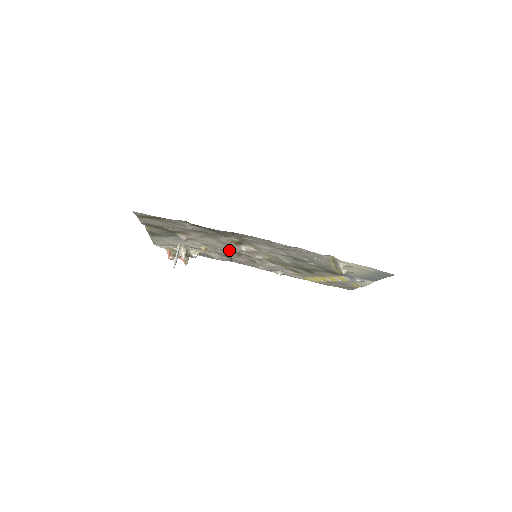
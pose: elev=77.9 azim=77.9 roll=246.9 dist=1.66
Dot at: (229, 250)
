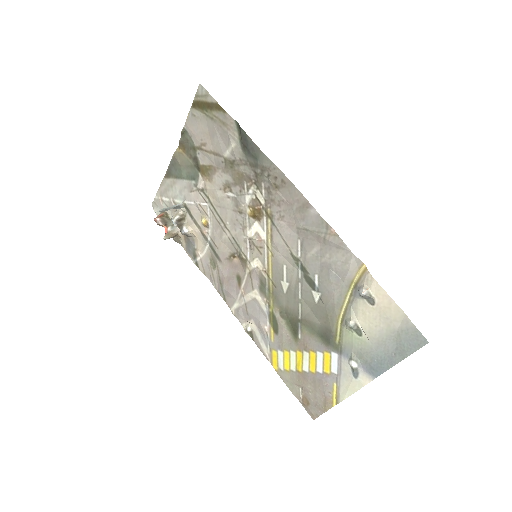
Dot at: (231, 236)
